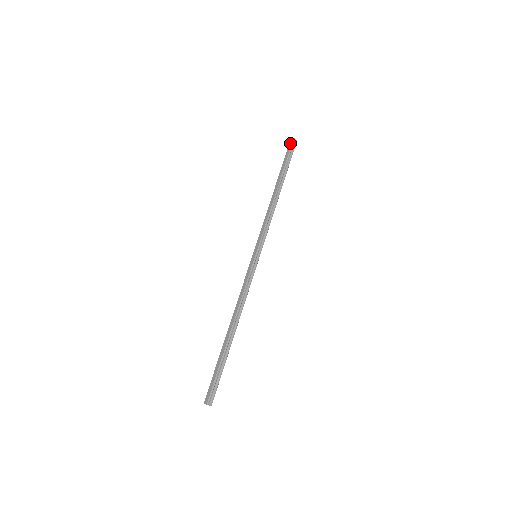
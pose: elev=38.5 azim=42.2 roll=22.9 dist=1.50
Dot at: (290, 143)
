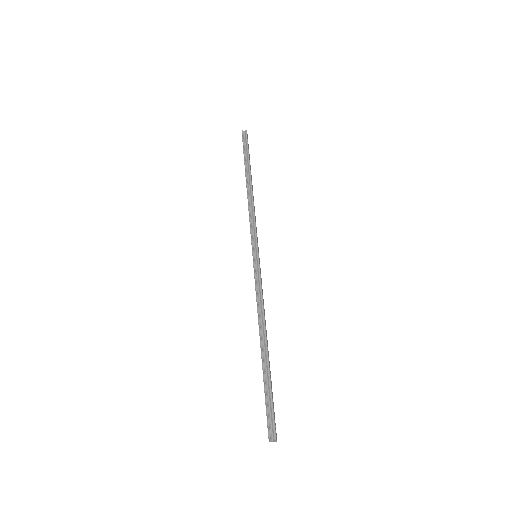
Dot at: (242, 138)
